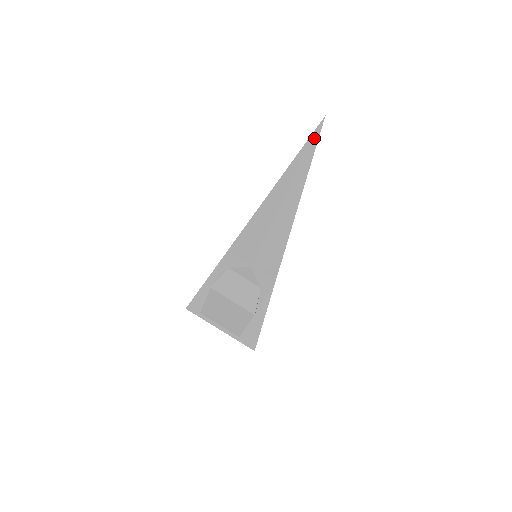
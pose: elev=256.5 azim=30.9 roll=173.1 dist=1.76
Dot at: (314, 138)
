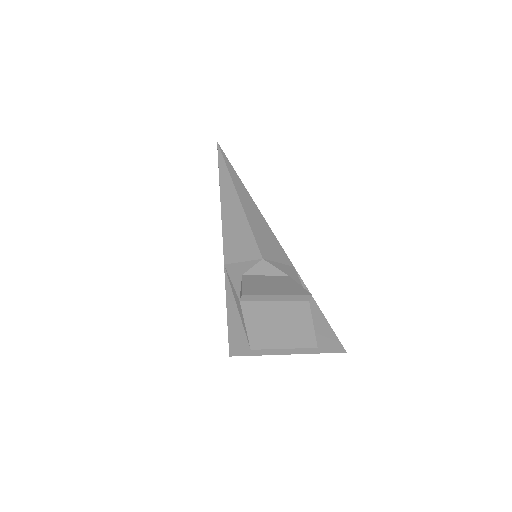
Dot at: (222, 155)
